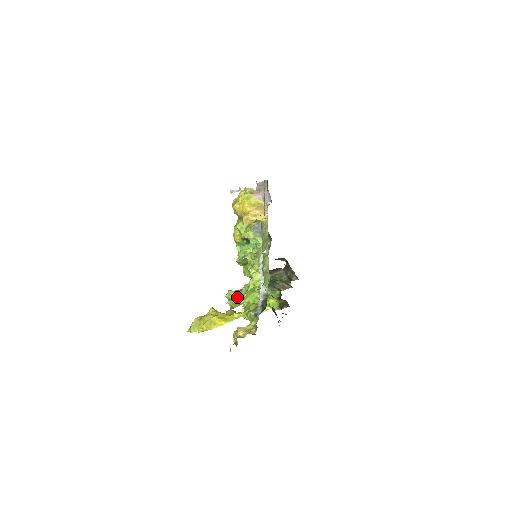
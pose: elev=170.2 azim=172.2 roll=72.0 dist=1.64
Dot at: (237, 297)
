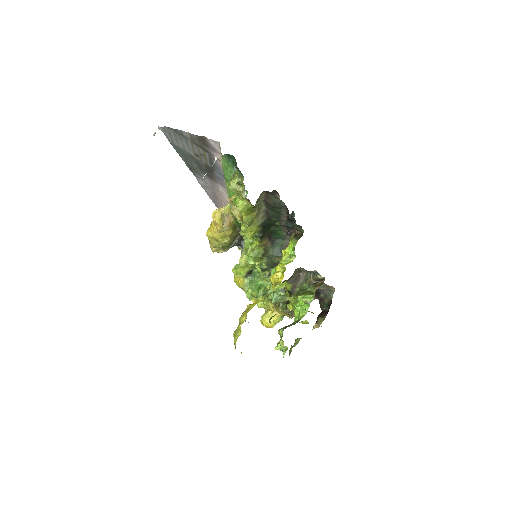
Dot at: (283, 330)
